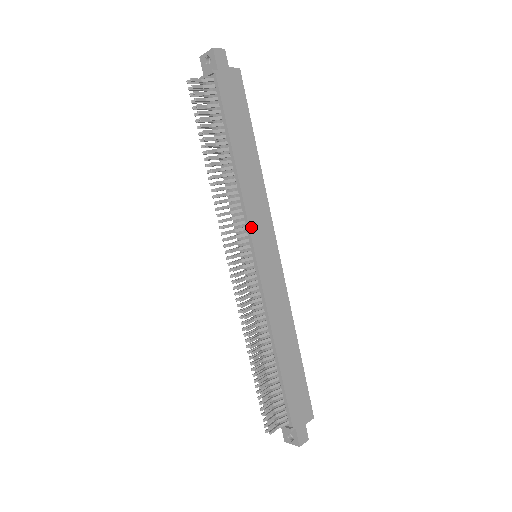
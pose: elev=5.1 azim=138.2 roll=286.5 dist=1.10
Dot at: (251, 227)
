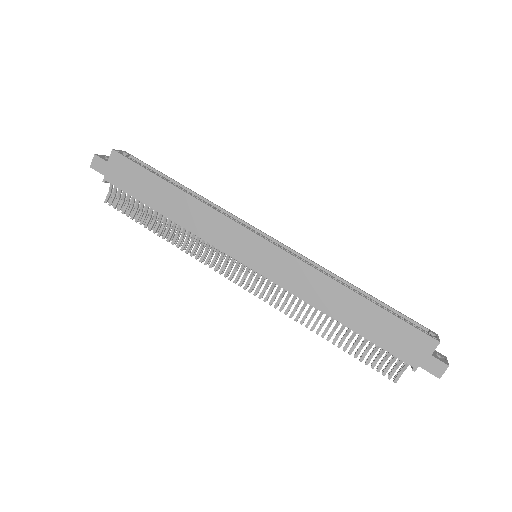
Dot at: (223, 249)
